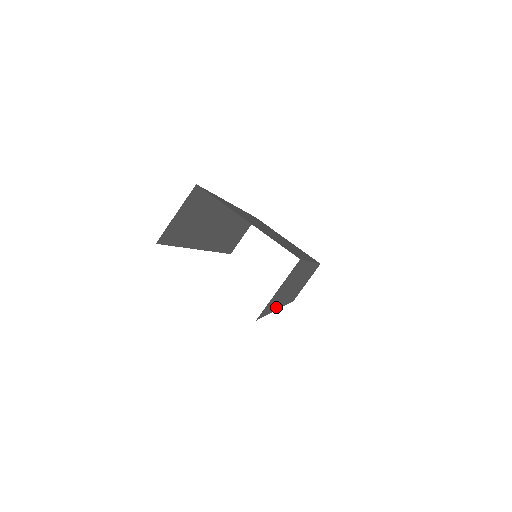
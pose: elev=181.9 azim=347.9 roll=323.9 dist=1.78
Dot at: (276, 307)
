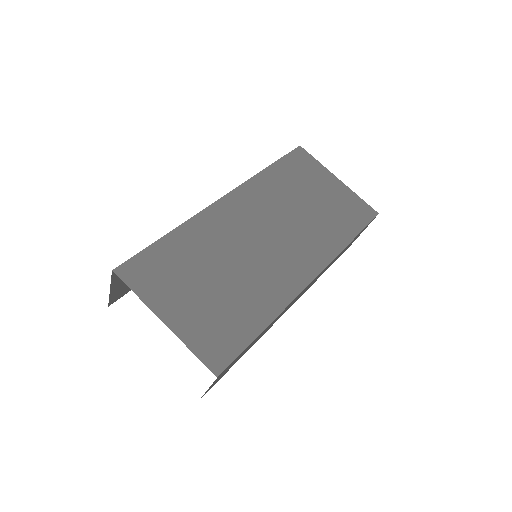
Dot at: (265, 332)
